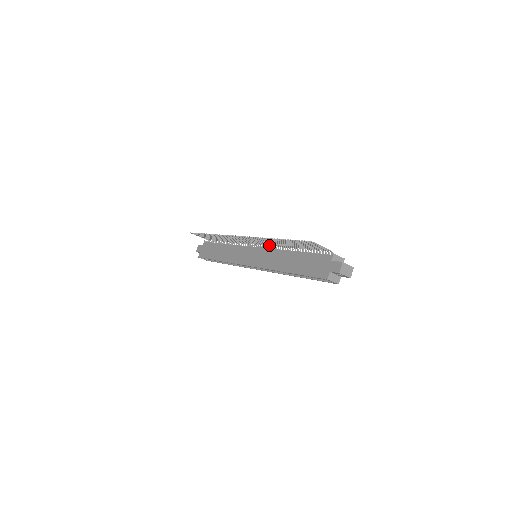
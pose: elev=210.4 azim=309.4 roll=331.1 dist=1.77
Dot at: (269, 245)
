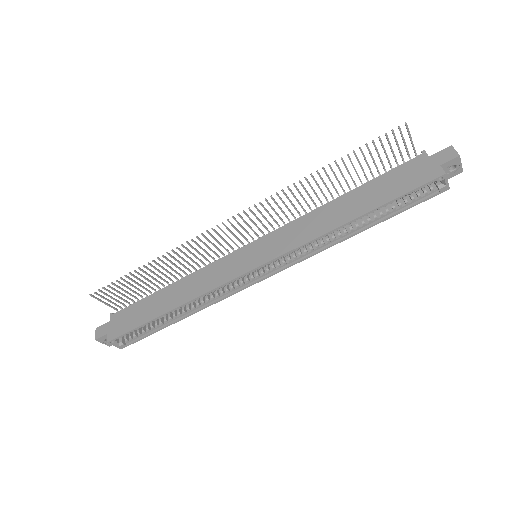
Dot at: (282, 220)
